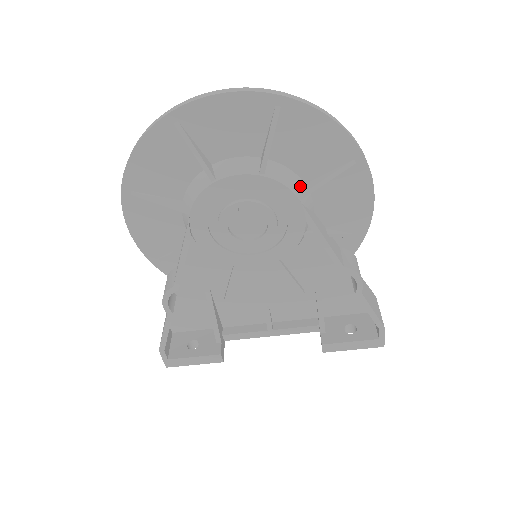
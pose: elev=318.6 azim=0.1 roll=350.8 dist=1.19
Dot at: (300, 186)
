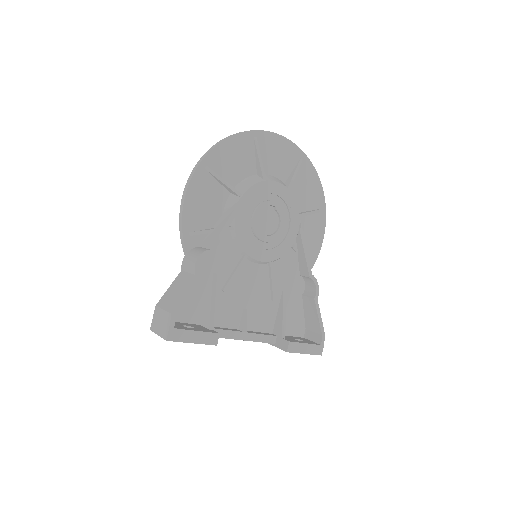
Dot at: occluded
